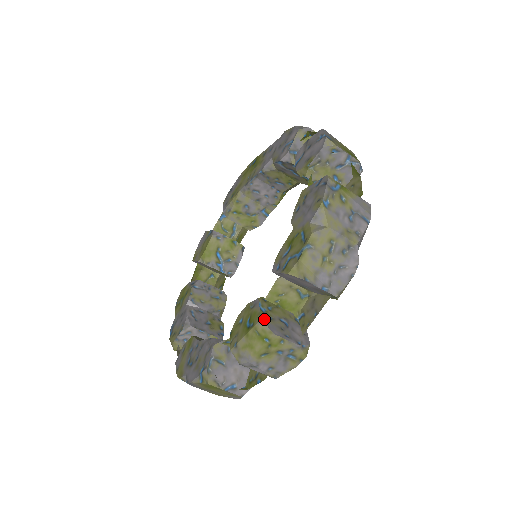
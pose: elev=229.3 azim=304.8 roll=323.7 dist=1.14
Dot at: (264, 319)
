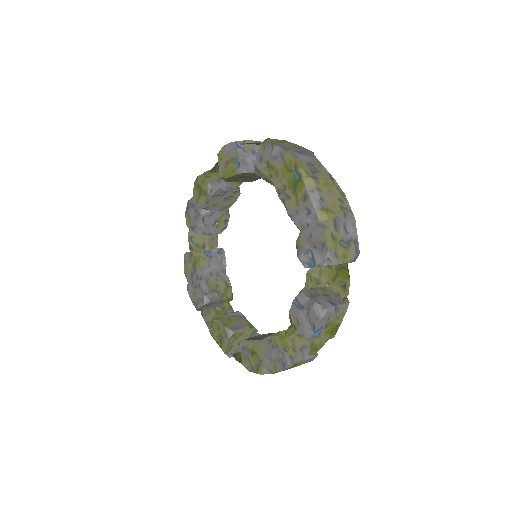
Dot at: (227, 352)
